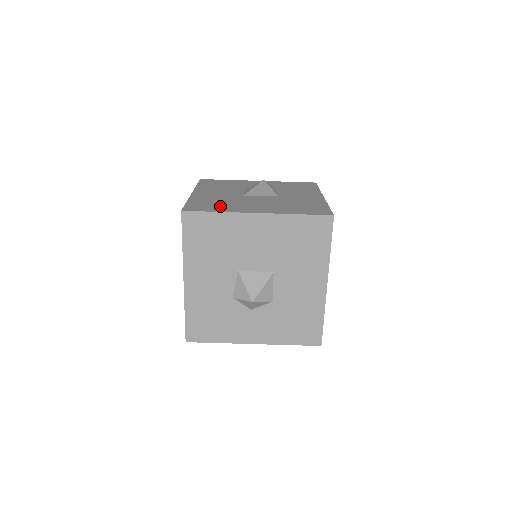
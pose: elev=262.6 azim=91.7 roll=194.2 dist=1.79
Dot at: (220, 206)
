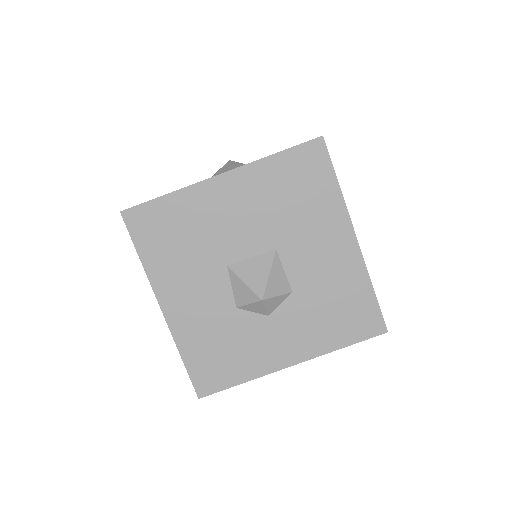
Dot at: occluded
